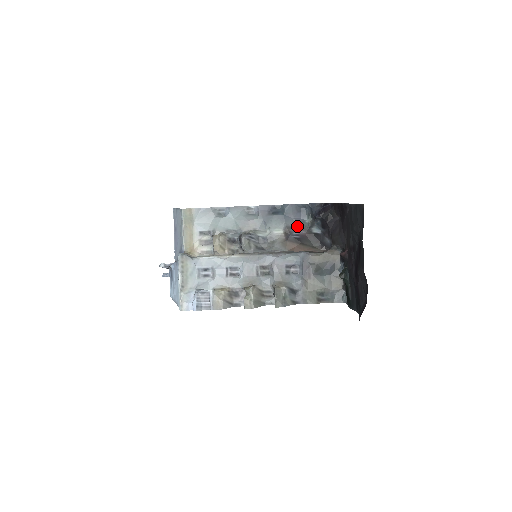
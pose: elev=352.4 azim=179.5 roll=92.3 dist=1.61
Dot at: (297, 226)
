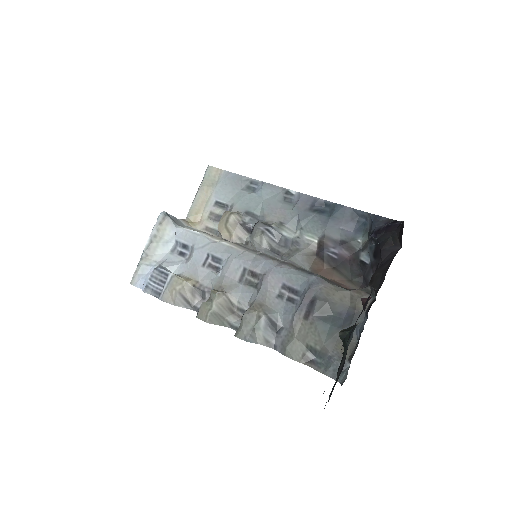
Dot at: (341, 241)
